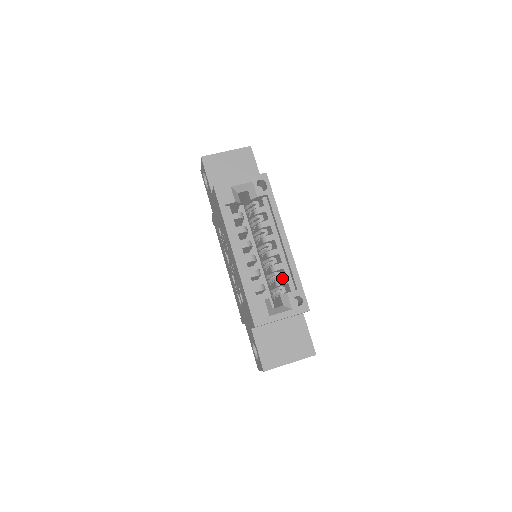
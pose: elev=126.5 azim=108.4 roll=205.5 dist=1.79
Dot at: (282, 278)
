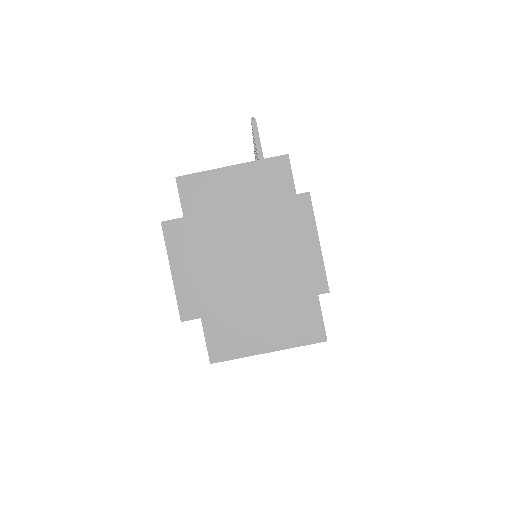
Dot at: occluded
